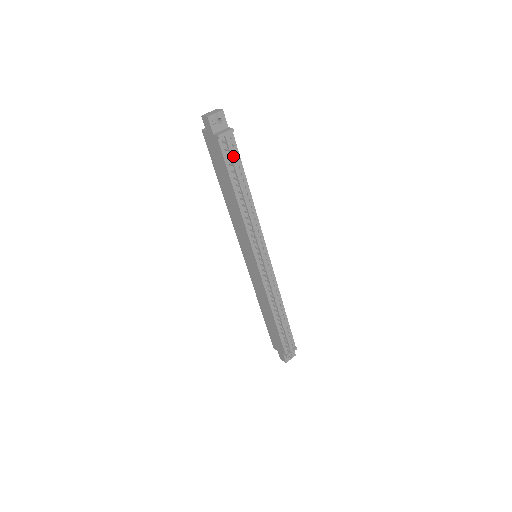
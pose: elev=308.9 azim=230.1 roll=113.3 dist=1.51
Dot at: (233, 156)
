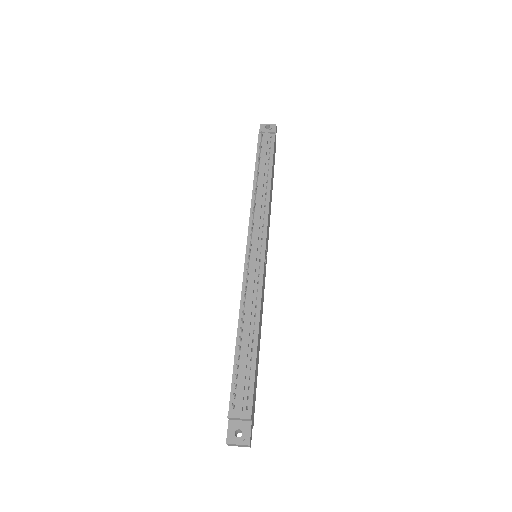
Dot at: (266, 147)
